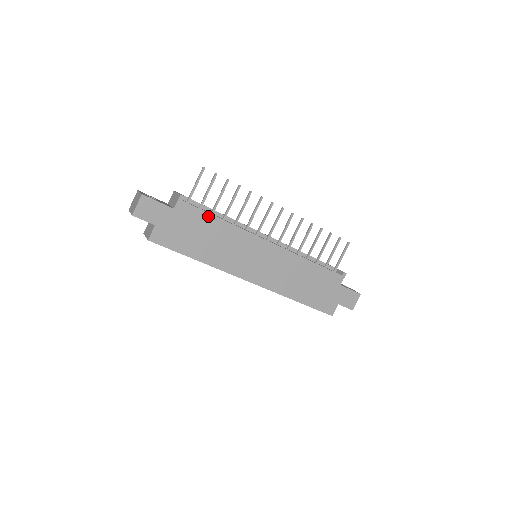
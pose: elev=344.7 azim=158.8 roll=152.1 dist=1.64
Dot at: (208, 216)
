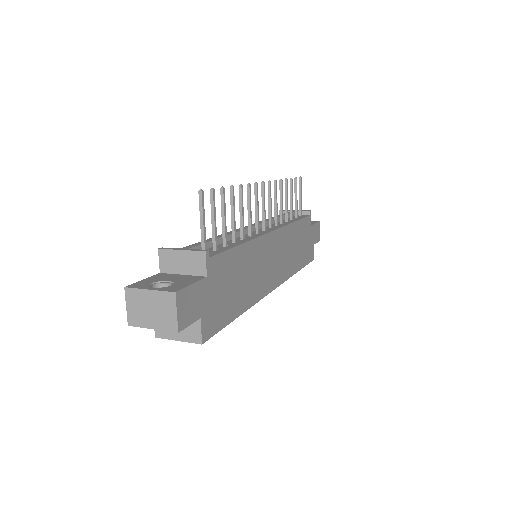
Dot at: (232, 253)
